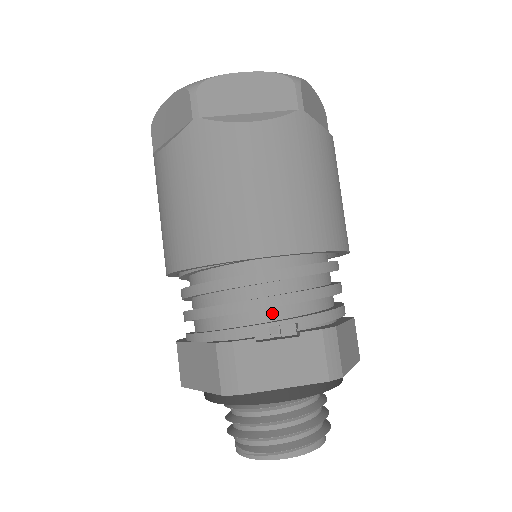
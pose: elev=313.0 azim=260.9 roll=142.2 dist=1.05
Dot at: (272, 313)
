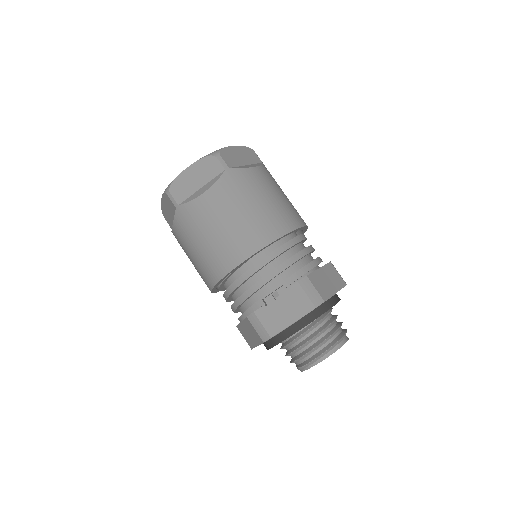
Dot at: (269, 286)
